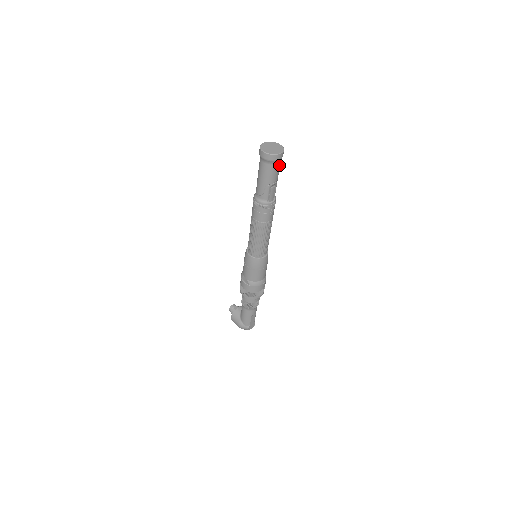
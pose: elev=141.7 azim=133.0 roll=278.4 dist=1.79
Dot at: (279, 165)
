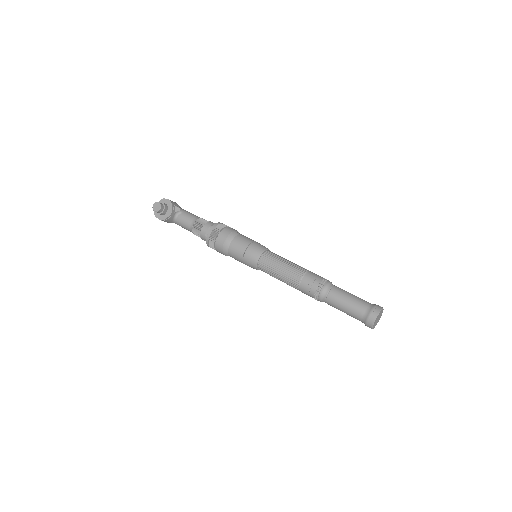
Dot at: occluded
